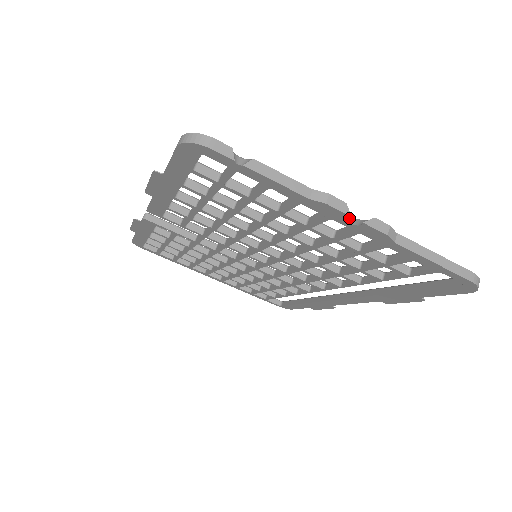
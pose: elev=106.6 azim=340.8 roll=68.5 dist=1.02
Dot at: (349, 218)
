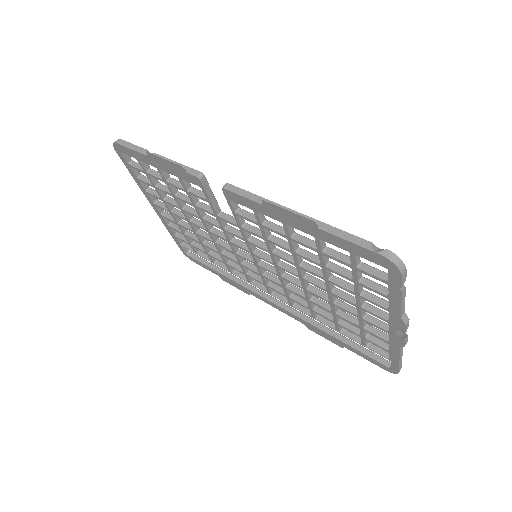
Dot at: occluded
